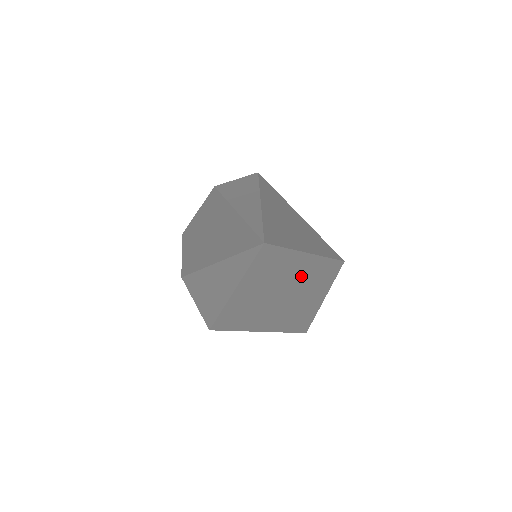
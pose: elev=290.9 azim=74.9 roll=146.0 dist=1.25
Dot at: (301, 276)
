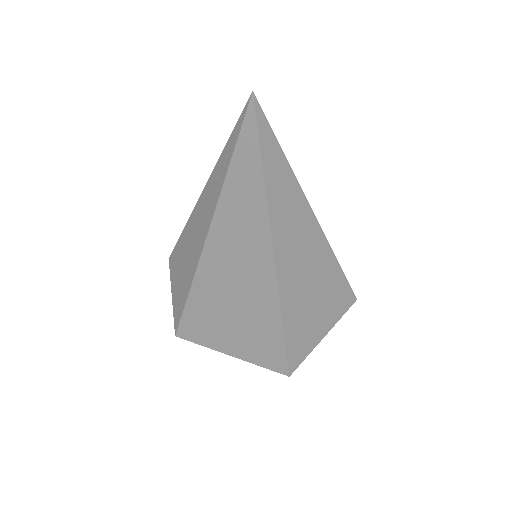
Dot at: (294, 234)
